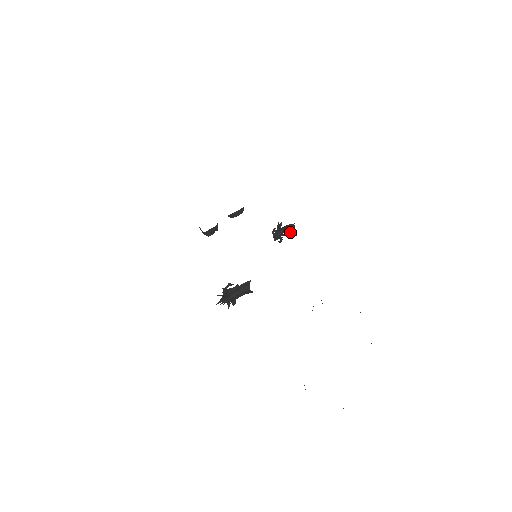
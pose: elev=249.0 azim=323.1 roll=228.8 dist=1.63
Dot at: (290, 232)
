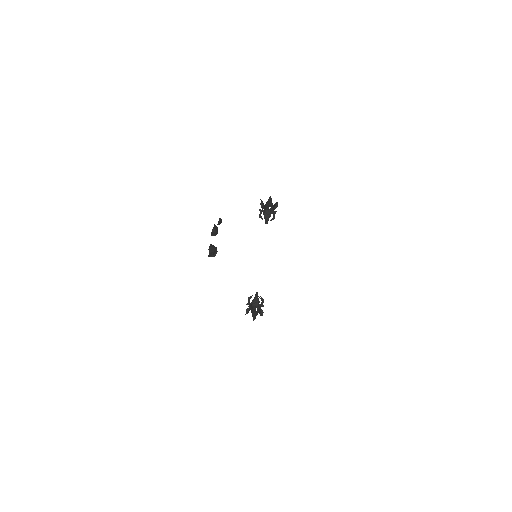
Dot at: occluded
